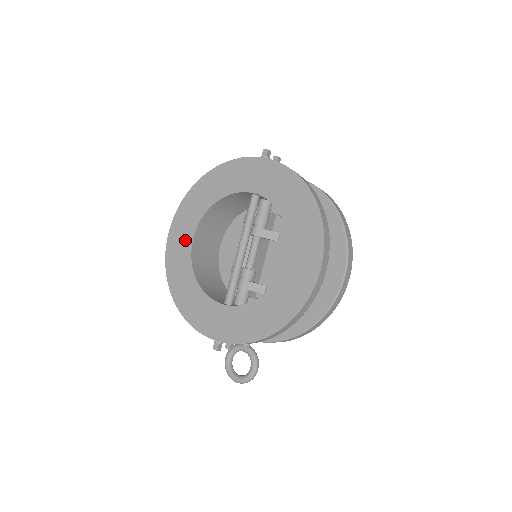
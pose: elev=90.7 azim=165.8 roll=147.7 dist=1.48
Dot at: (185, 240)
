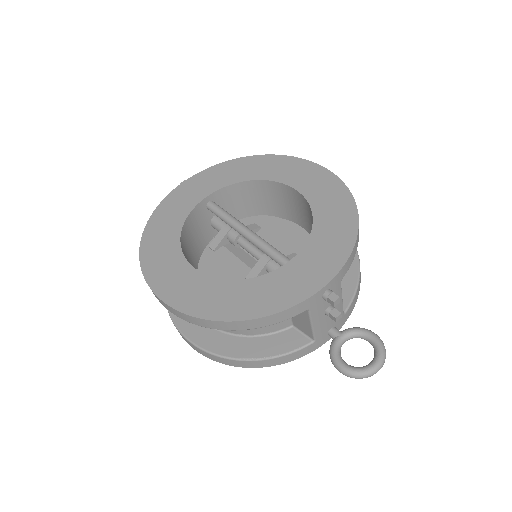
Dot at: (184, 276)
